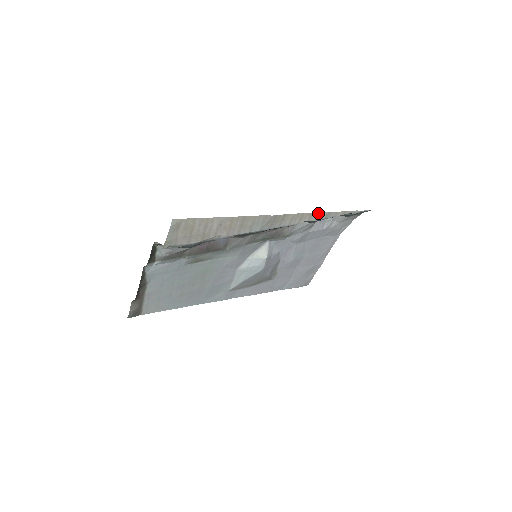
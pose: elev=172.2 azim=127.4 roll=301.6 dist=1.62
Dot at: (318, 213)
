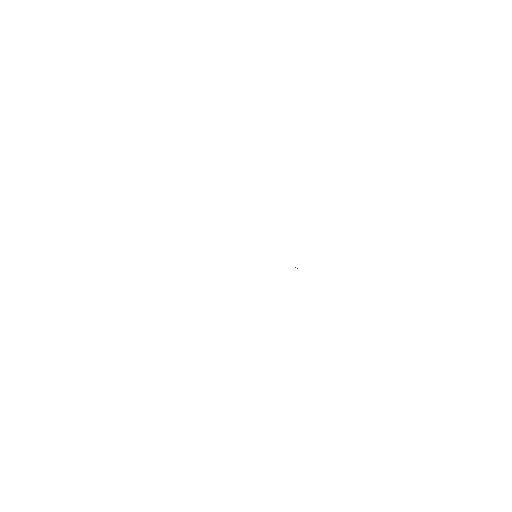
Dot at: occluded
